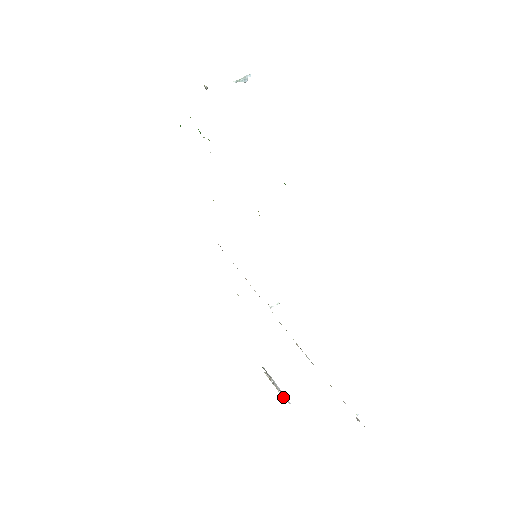
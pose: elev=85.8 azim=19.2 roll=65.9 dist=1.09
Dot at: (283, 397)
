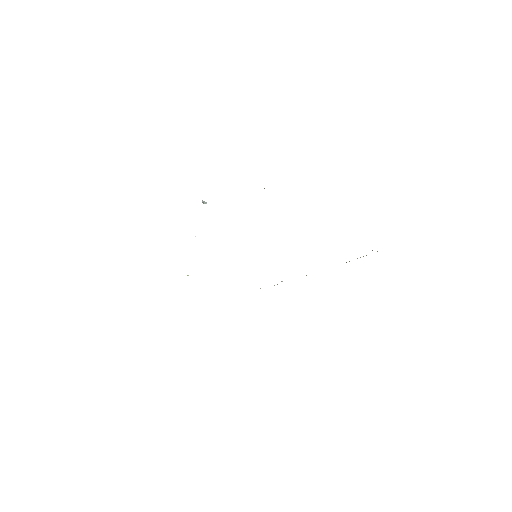
Dot at: occluded
